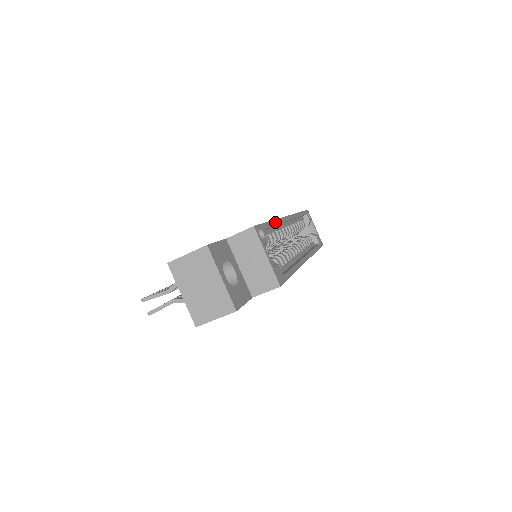
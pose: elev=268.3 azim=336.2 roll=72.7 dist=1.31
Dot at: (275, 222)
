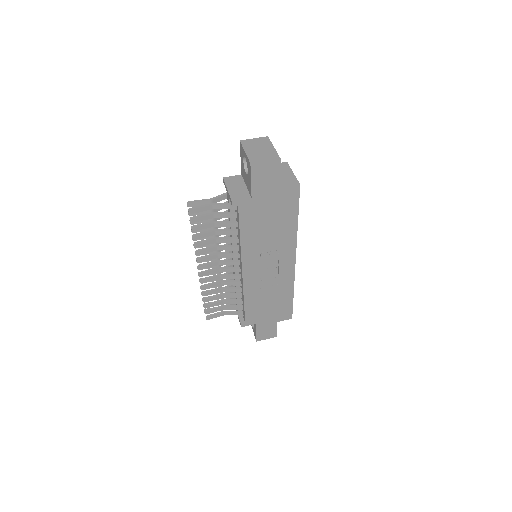
Dot at: occluded
